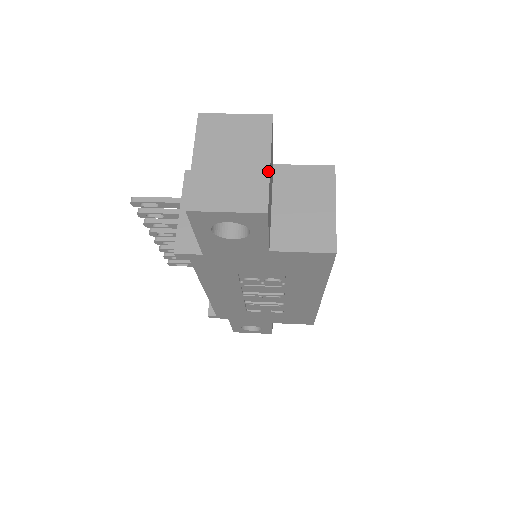
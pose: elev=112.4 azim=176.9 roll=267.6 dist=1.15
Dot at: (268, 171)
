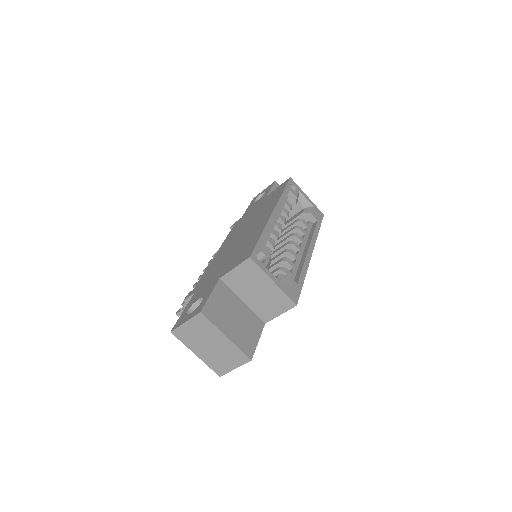
Dot at: (231, 342)
